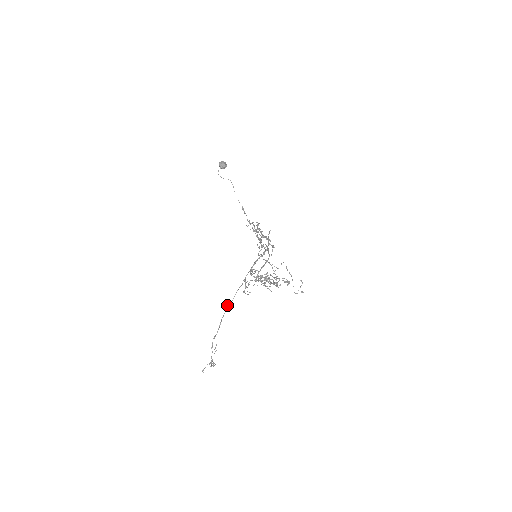
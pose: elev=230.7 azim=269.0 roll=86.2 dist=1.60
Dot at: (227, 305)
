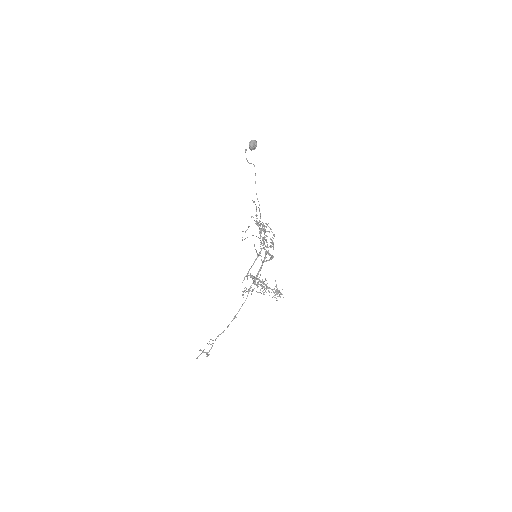
Dot at: (235, 317)
